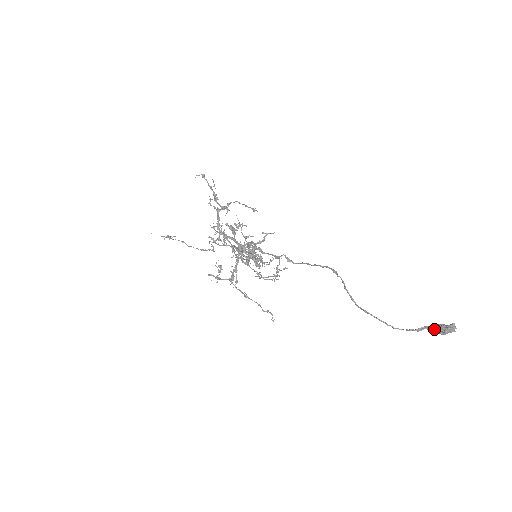
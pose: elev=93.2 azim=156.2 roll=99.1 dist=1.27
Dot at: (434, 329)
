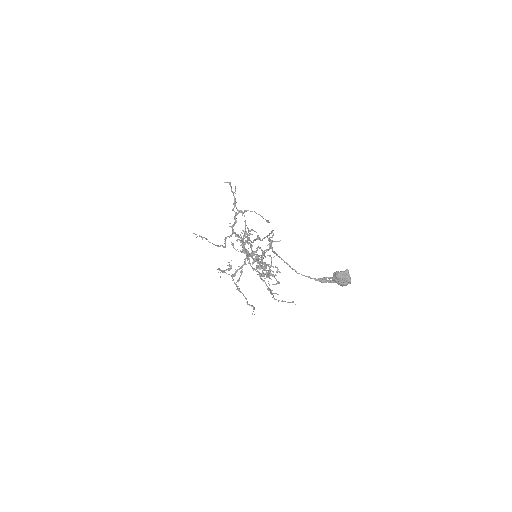
Dot at: (335, 280)
